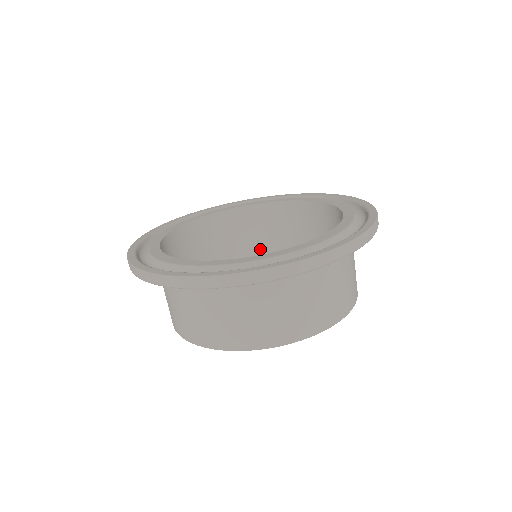
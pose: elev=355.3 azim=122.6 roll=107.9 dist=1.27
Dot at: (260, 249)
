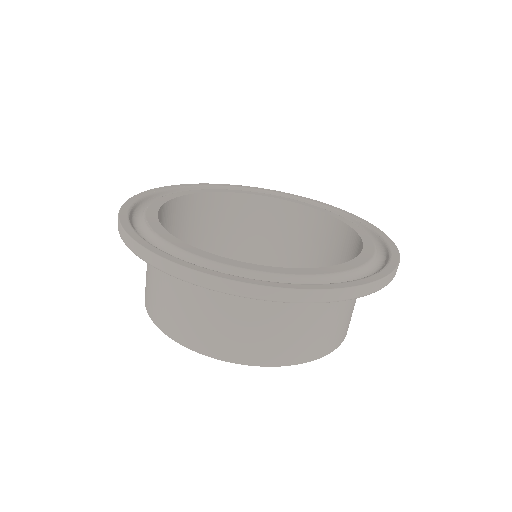
Dot at: (229, 241)
